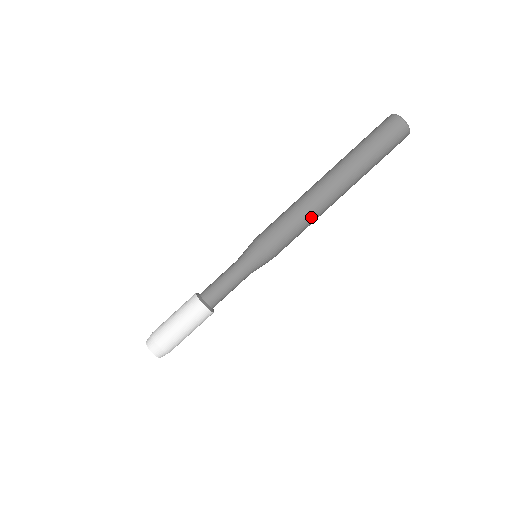
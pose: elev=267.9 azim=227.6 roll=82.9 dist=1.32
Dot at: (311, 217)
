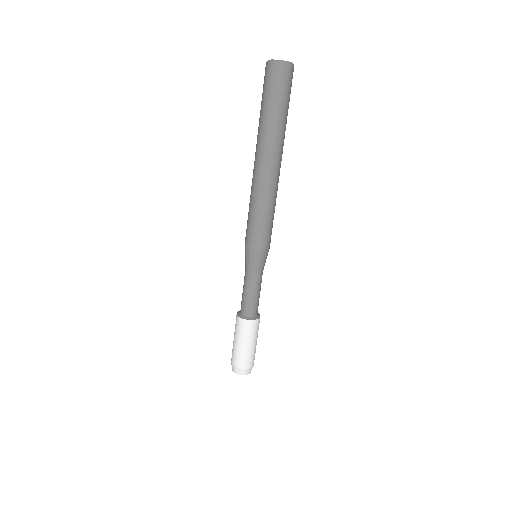
Dot at: (270, 198)
